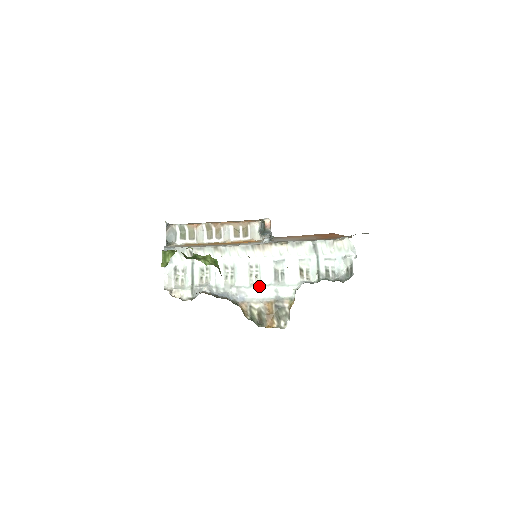
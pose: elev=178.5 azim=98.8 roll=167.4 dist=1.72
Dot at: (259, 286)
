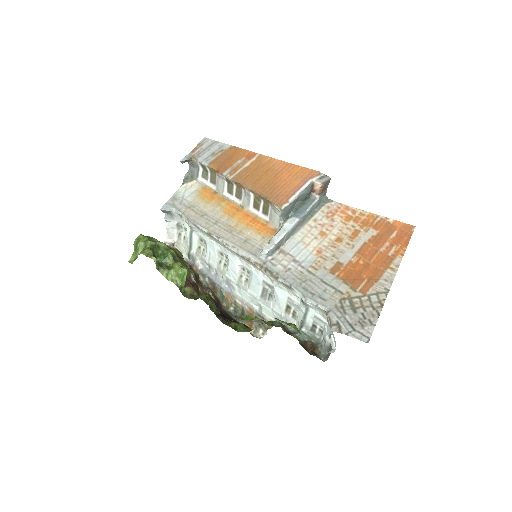
Dot at: (246, 291)
